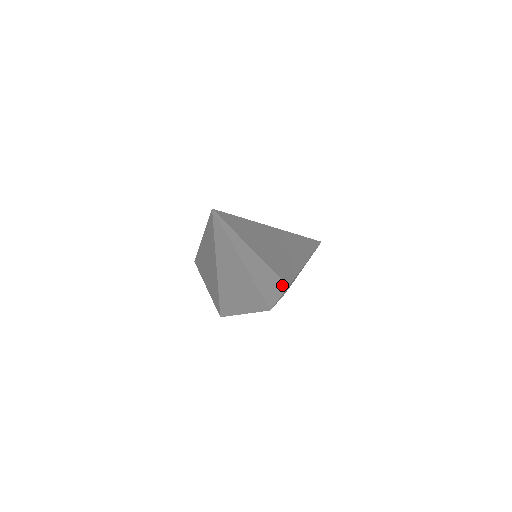
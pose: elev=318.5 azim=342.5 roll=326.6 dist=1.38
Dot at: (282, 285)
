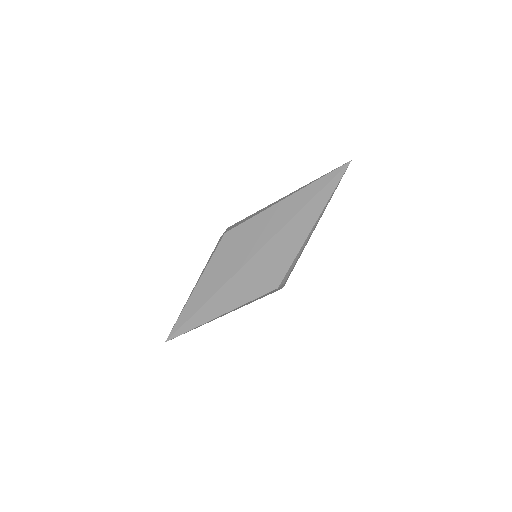
Dot at: (270, 292)
